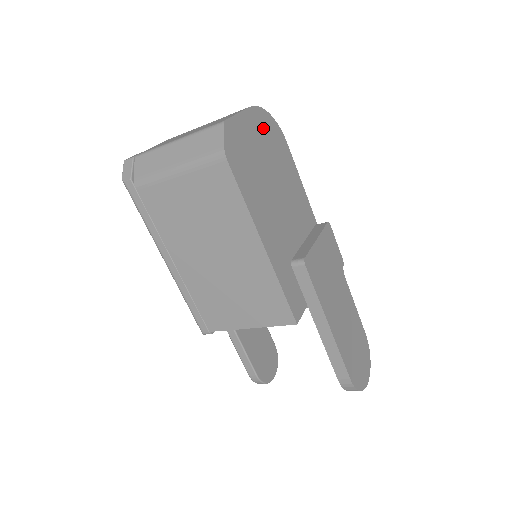
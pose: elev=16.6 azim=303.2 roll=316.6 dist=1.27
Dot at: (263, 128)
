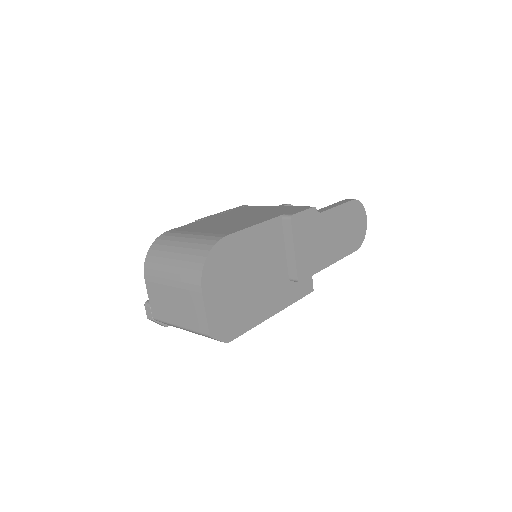
Dot at: (216, 276)
